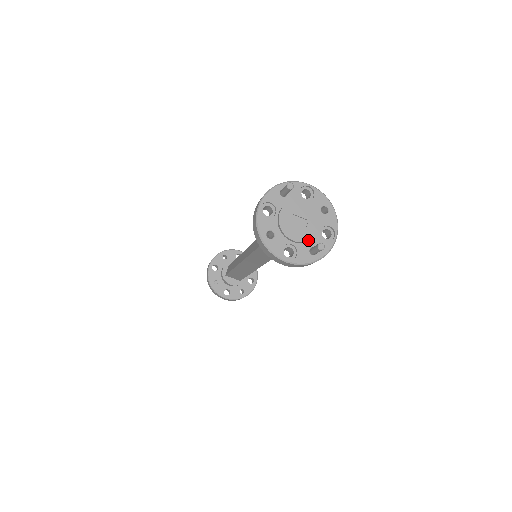
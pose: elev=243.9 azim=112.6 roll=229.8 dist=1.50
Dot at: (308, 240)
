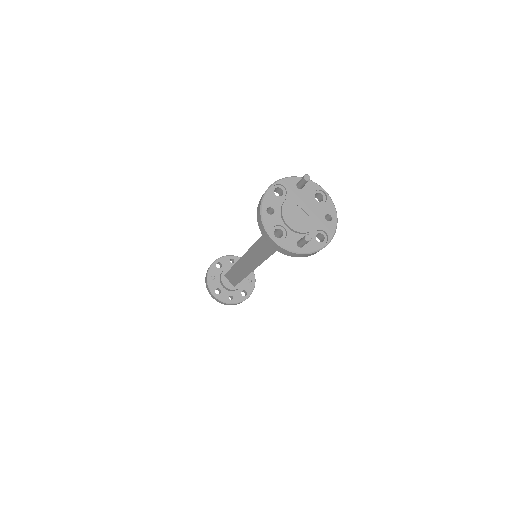
Dot at: (301, 232)
